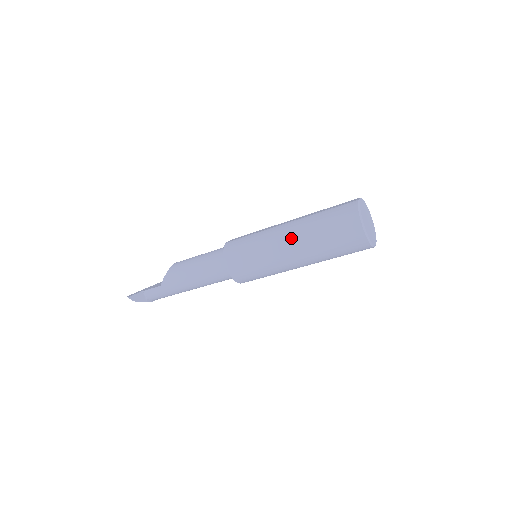
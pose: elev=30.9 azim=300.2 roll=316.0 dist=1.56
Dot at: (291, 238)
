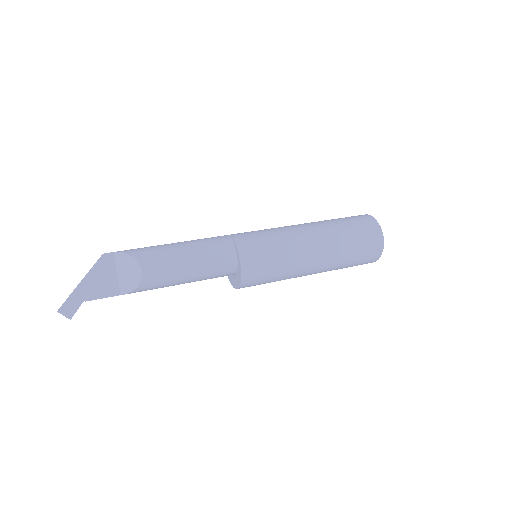
Dot at: occluded
